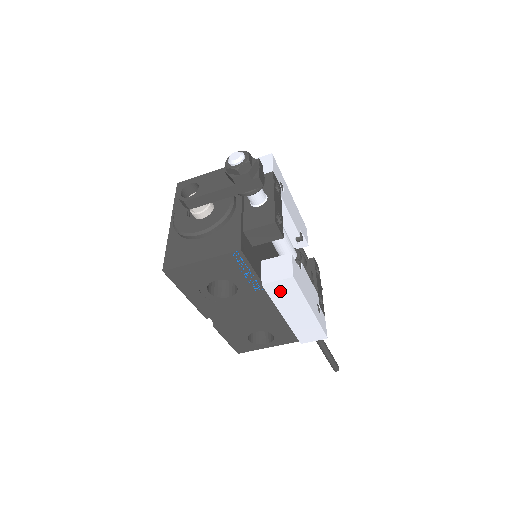
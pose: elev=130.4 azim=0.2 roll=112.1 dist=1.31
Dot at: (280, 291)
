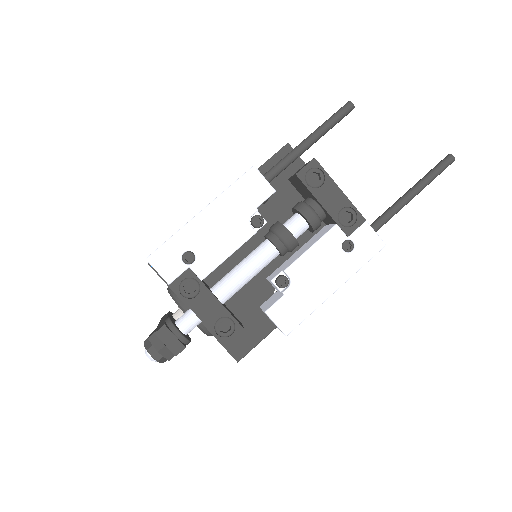
Dot at: occluded
